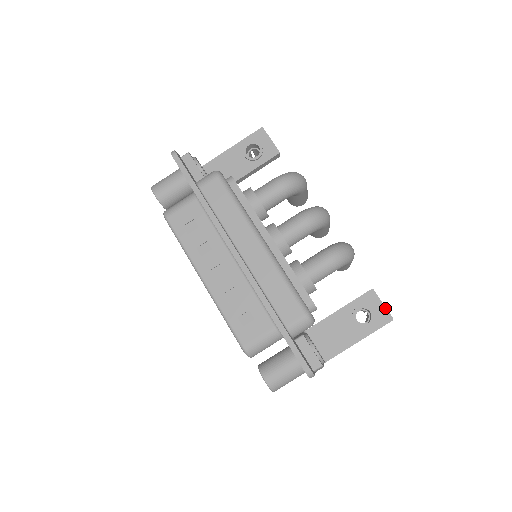
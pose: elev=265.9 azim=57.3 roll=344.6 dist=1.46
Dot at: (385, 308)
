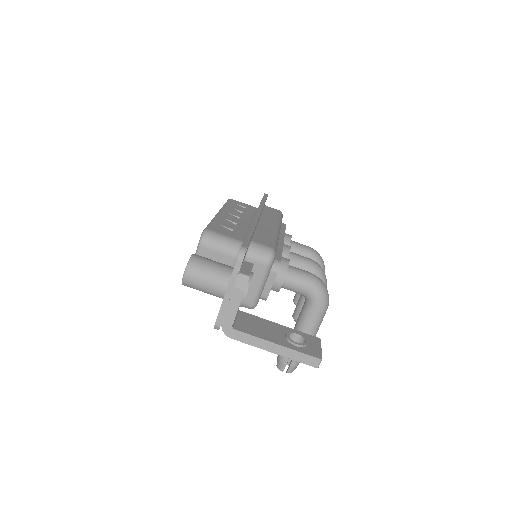
Dot at: (321, 351)
